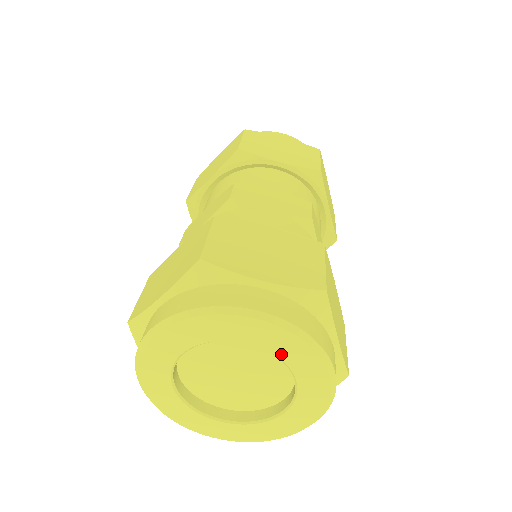
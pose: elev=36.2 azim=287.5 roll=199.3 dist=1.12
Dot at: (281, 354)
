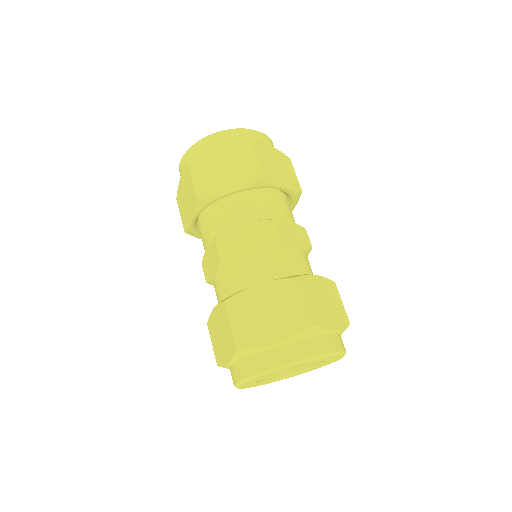
Dot at: occluded
